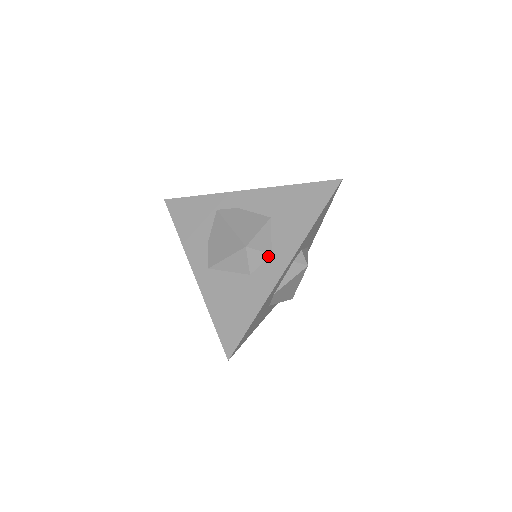
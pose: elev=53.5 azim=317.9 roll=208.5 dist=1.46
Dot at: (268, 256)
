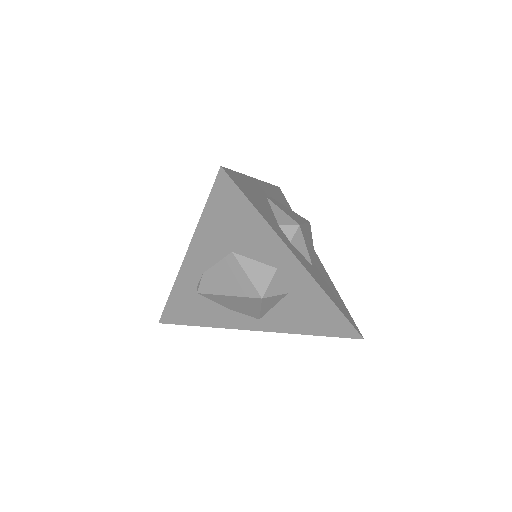
Dot at: (277, 273)
